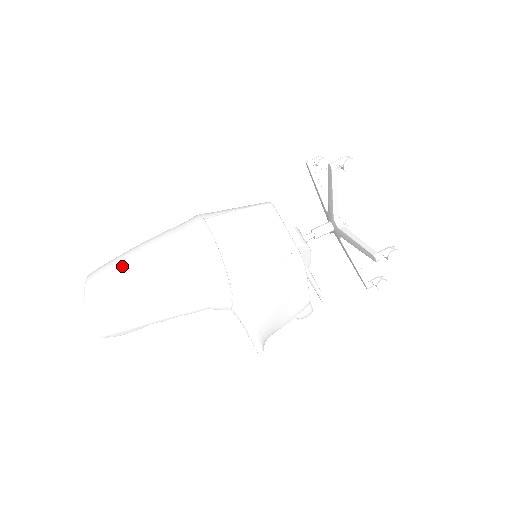
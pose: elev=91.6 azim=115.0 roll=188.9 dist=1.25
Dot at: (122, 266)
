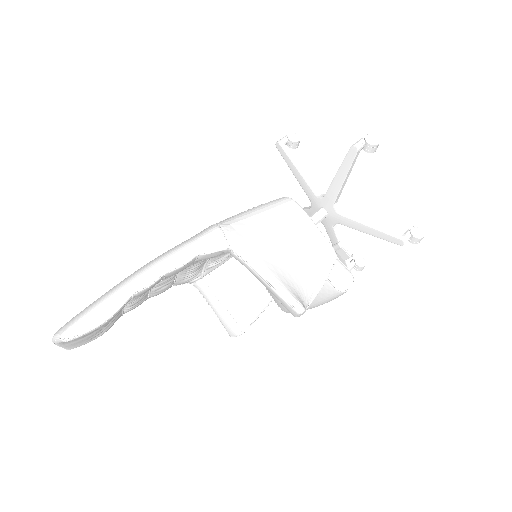
Dot at: occluded
